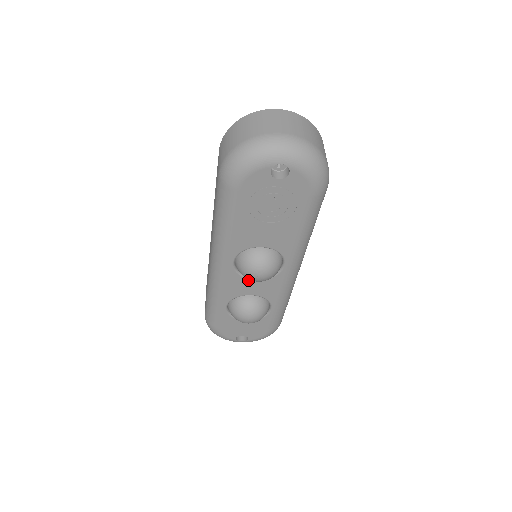
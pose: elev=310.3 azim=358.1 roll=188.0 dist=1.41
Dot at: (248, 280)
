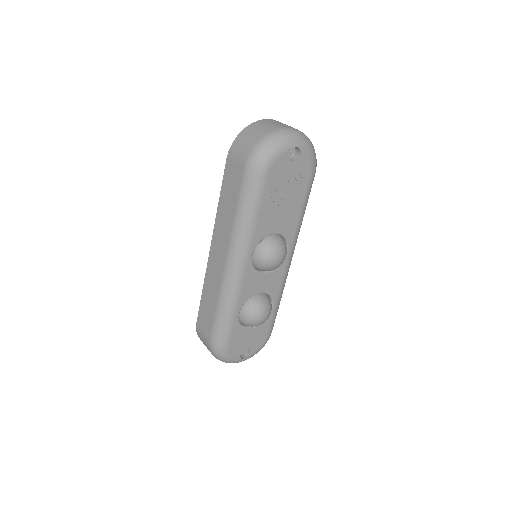
Dot at: (260, 275)
